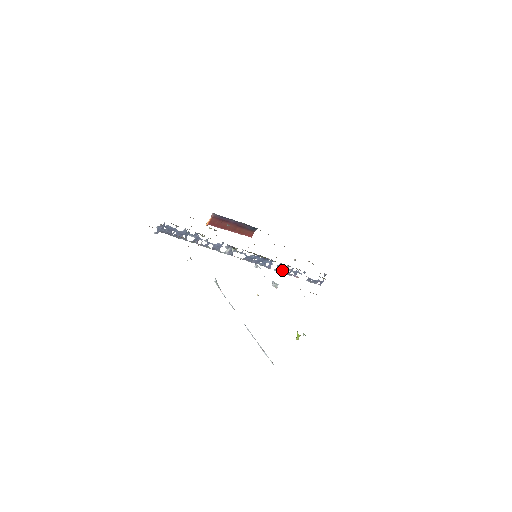
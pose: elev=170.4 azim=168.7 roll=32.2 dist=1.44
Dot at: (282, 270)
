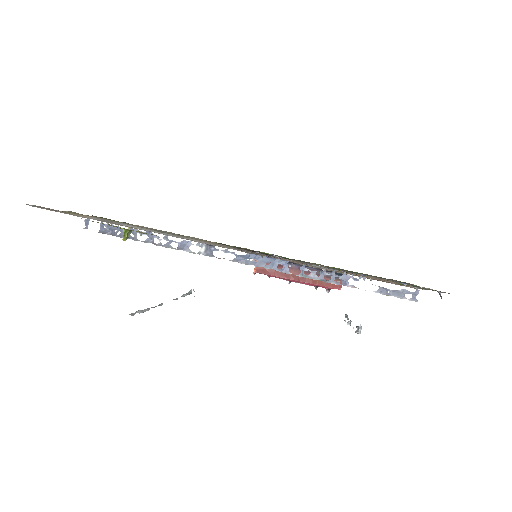
Dot at: (314, 275)
